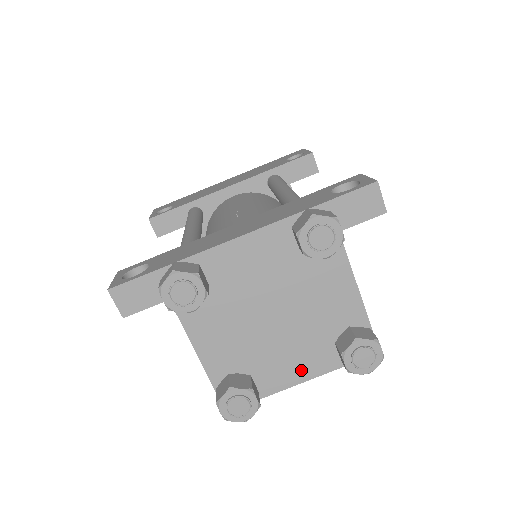
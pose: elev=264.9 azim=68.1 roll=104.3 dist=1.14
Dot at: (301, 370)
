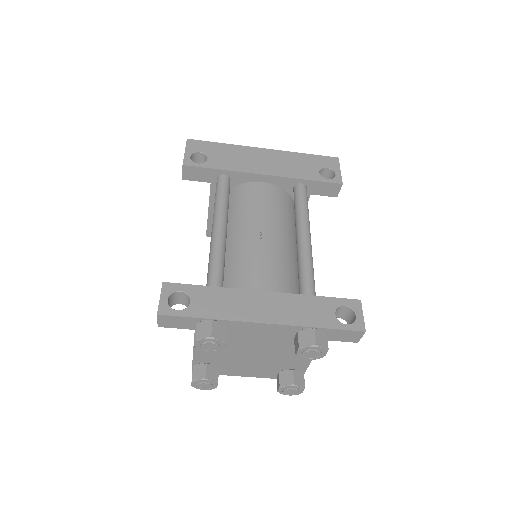
Dot at: (250, 373)
